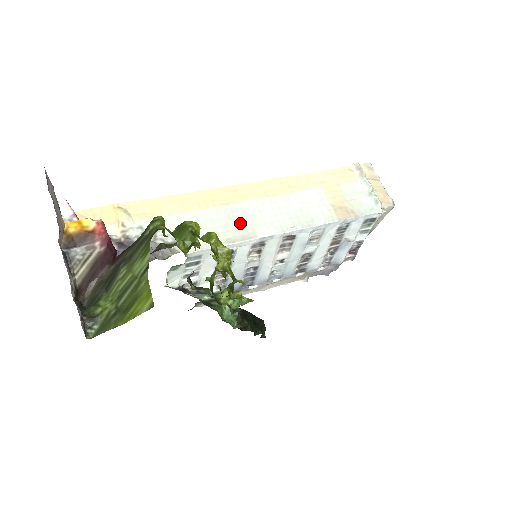
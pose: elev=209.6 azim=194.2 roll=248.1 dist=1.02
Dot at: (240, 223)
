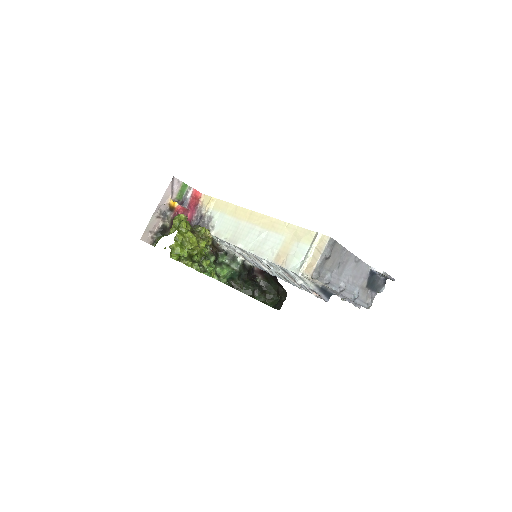
Dot at: (237, 233)
